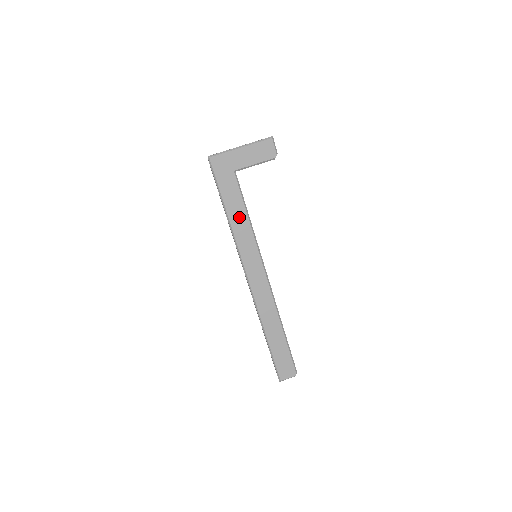
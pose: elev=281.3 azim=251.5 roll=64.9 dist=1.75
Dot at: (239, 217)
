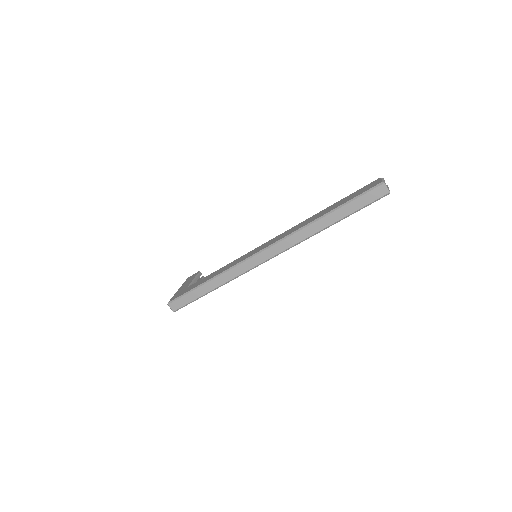
Dot at: occluded
